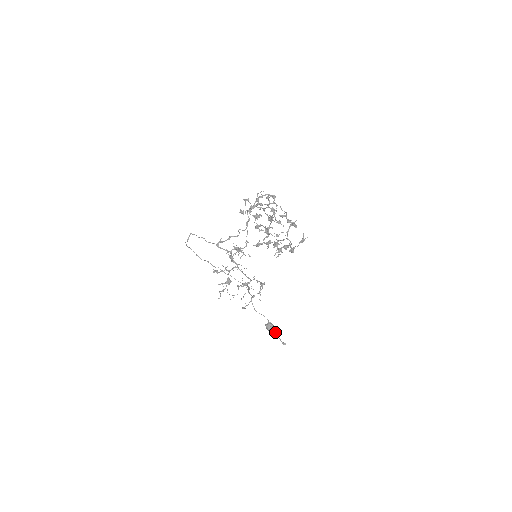
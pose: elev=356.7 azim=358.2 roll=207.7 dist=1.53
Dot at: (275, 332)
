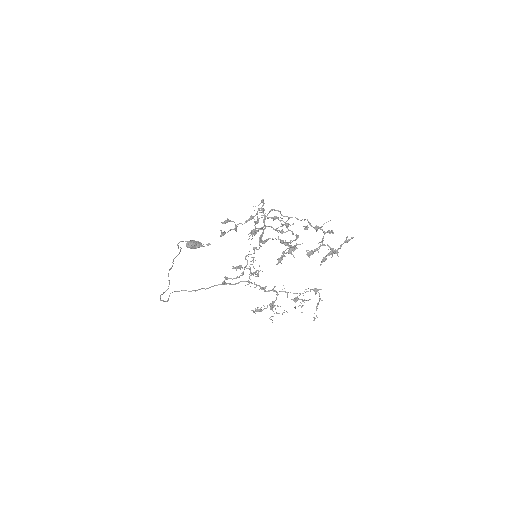
Dot at: (201, 246)
